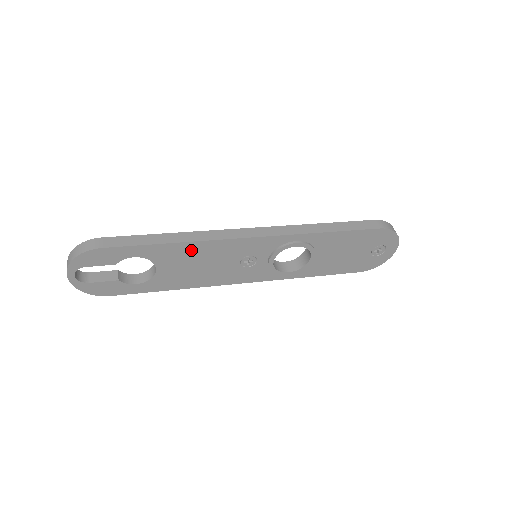
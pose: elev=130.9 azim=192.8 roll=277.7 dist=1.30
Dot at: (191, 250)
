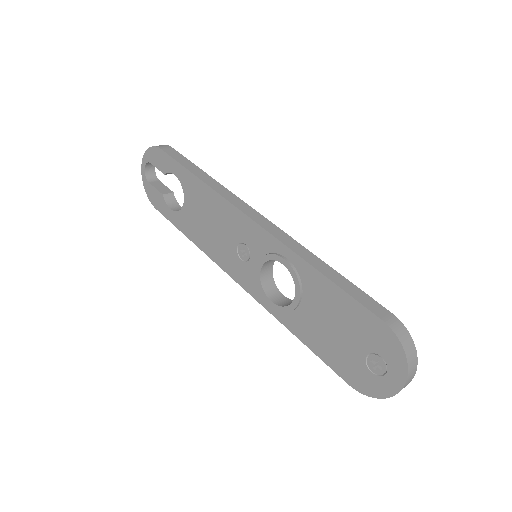
Dot at: (208, 197)
